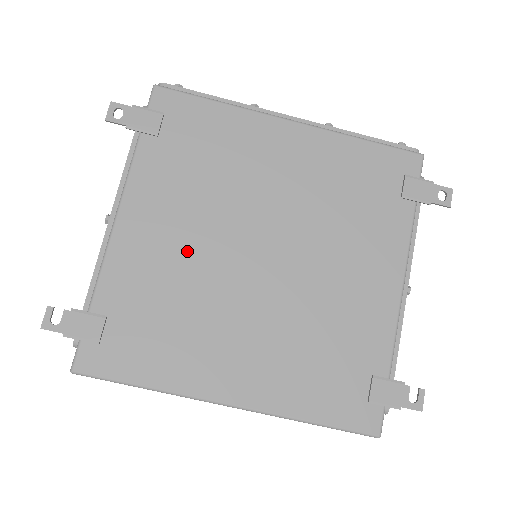
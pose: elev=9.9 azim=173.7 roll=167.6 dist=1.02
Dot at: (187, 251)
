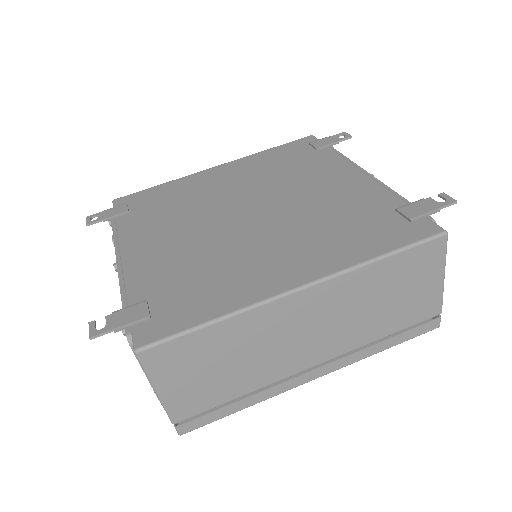
Dot at: (189, 240)
